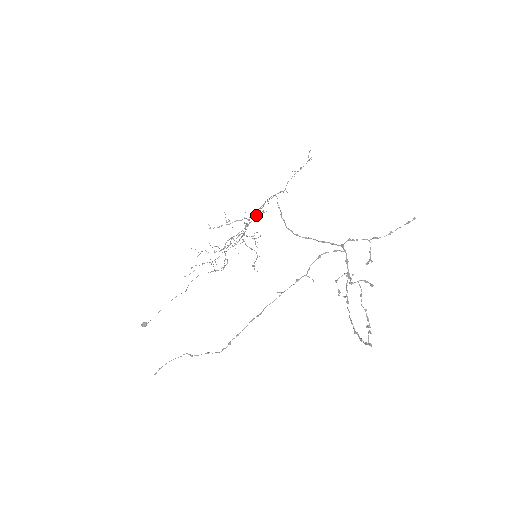
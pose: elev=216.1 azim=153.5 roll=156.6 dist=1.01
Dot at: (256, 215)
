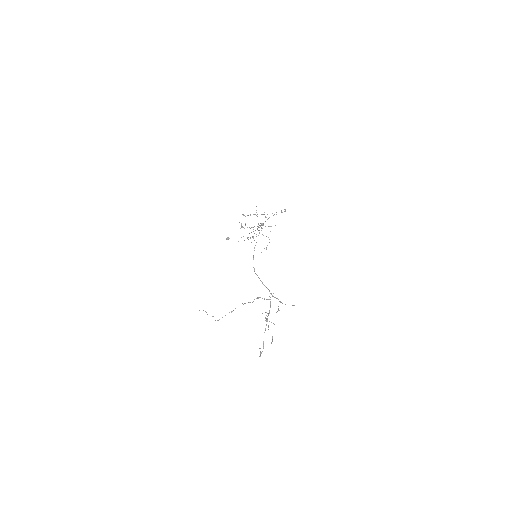
Dot at: (269, 217)
